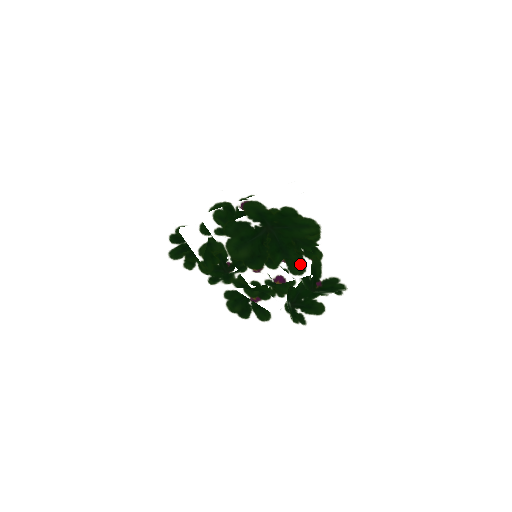
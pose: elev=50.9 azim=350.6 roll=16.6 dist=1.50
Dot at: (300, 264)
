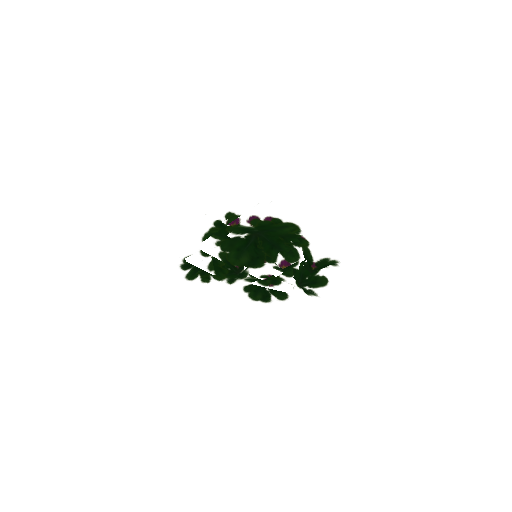
Dot at: (293, 253)
